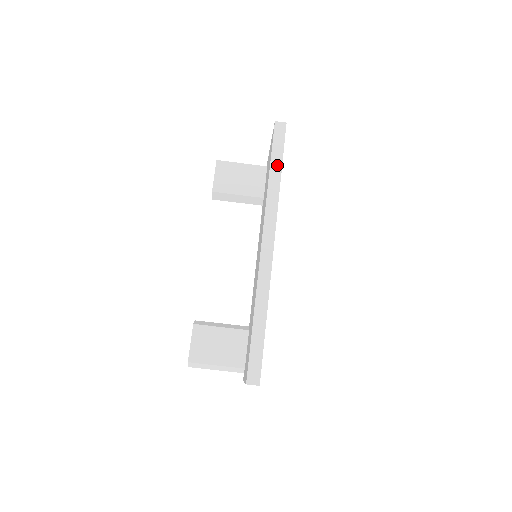
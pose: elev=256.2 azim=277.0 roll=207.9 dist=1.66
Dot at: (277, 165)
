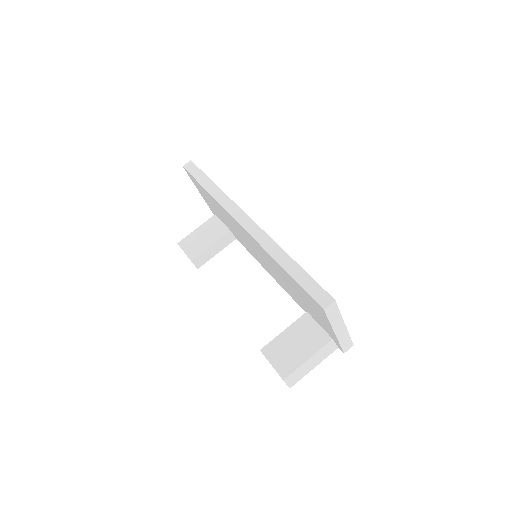
Dot at: (206, 182)
